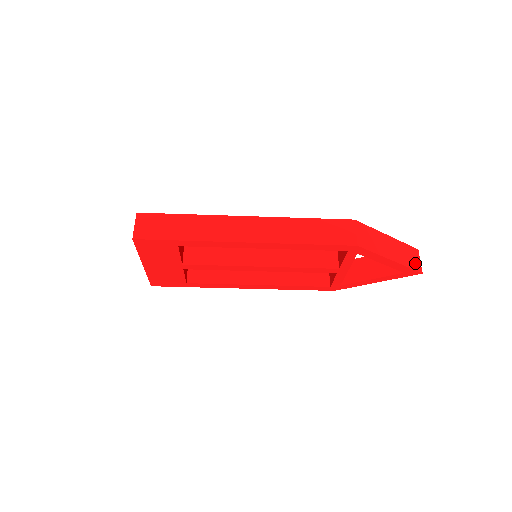
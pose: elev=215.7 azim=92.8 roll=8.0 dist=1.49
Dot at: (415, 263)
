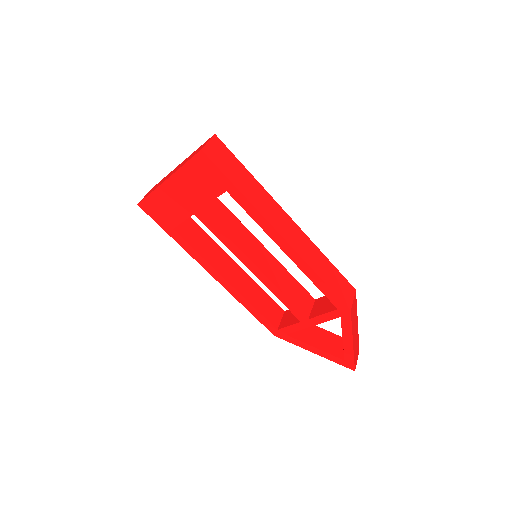
Dot at: (356, 359)
